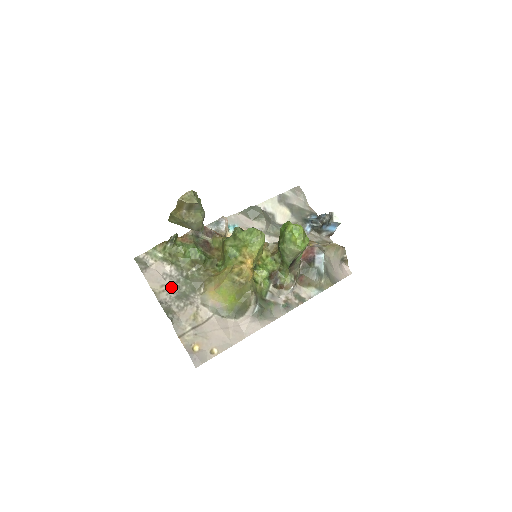
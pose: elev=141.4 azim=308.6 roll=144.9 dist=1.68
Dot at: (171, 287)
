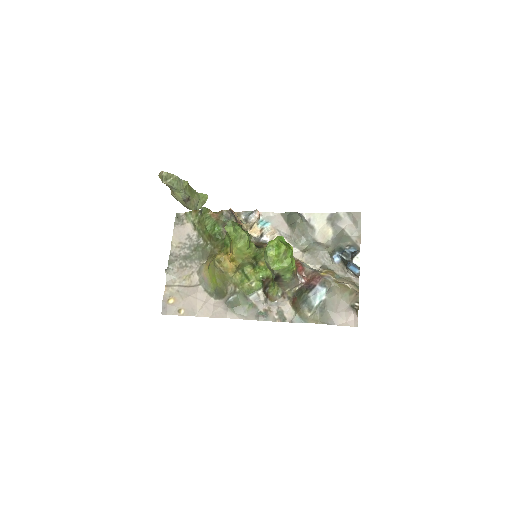
Dot at: (186, 247)
